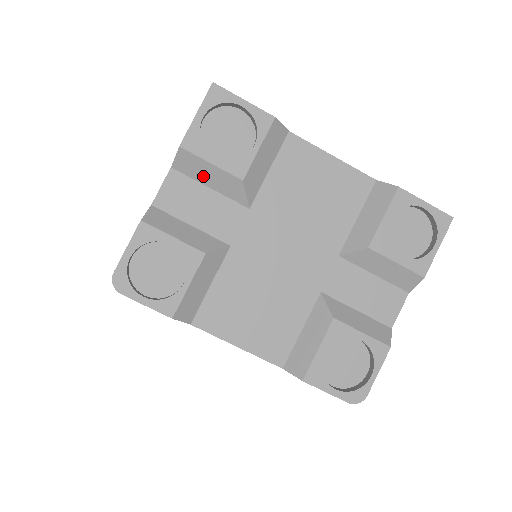
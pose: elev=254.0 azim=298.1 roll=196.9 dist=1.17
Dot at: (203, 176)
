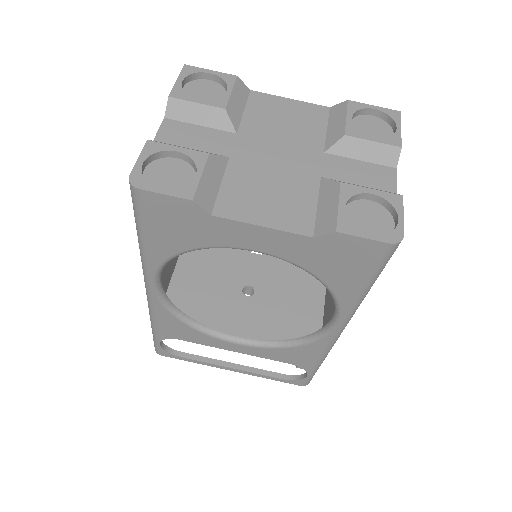
Dot at: (192, 117)
